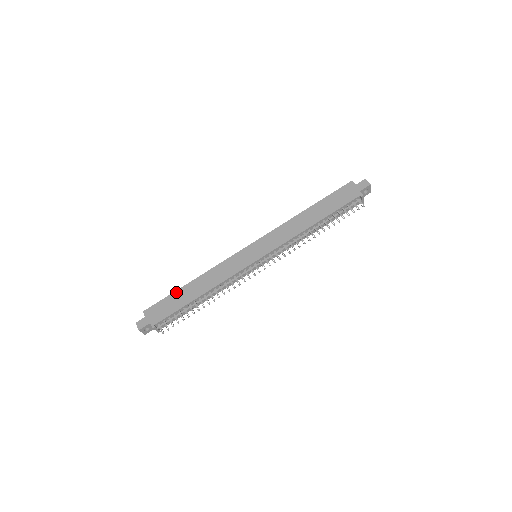
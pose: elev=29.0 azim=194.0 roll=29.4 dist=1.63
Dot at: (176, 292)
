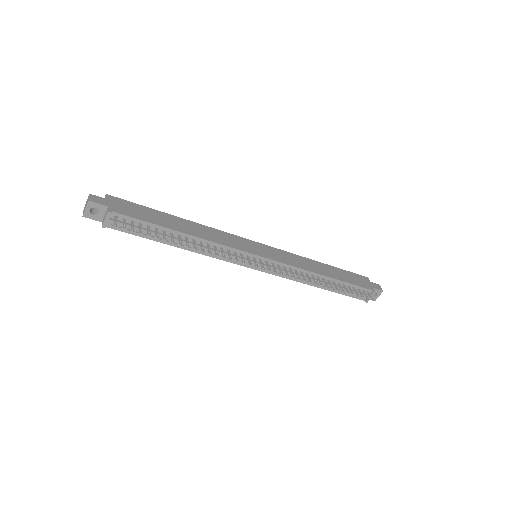
Dot at: (158, 211)
